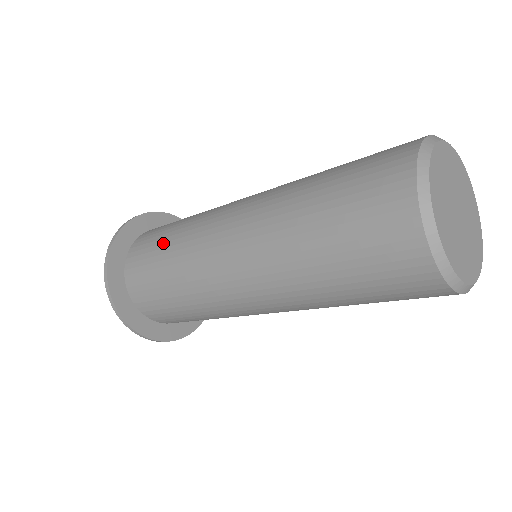
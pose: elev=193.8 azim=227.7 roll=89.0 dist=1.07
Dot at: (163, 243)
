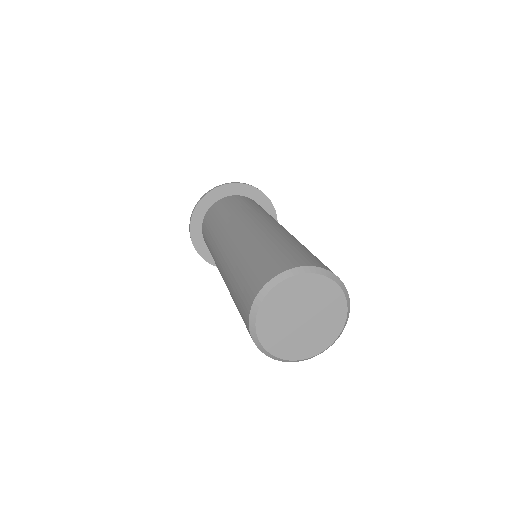
Dot at: occluded
